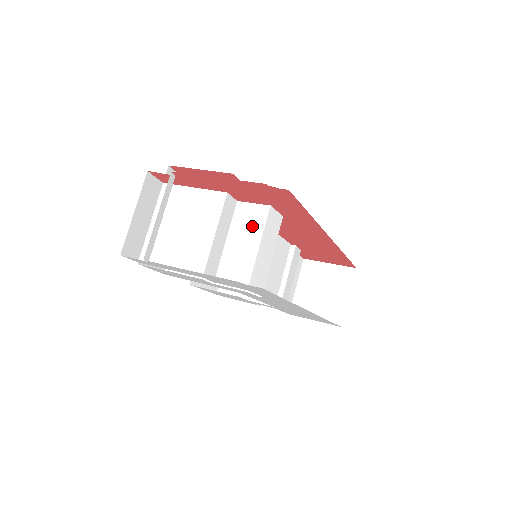
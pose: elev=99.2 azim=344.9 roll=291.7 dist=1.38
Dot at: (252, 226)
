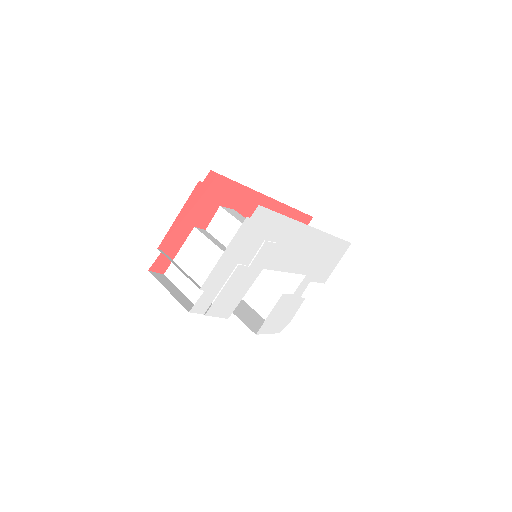
Dot at: (226, 224)
